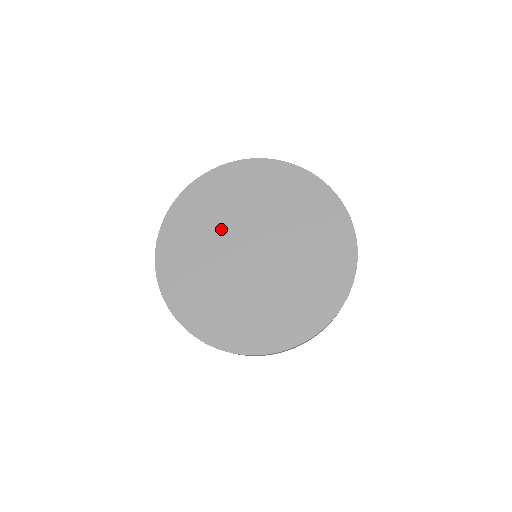
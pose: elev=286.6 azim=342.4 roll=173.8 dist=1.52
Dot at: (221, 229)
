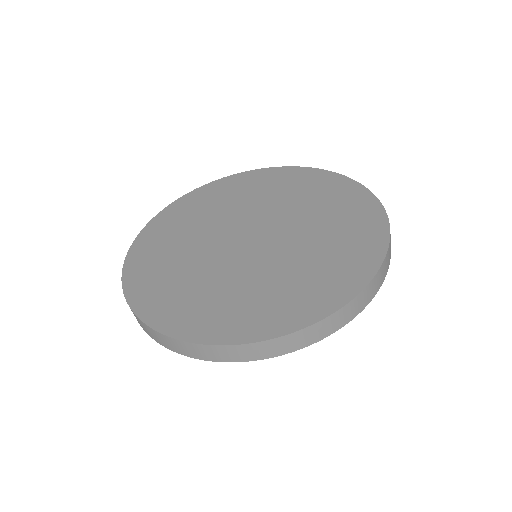
Dot at: (249, 206)
